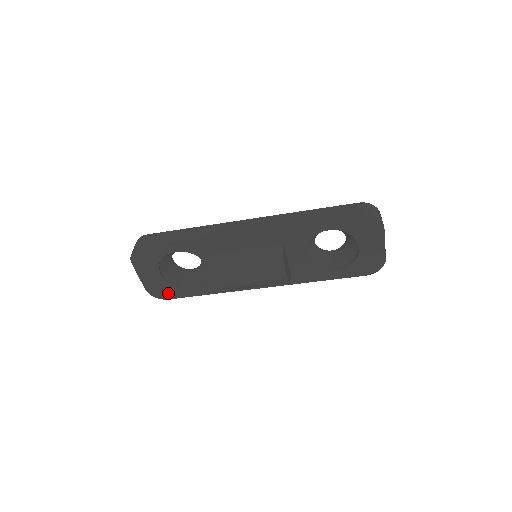
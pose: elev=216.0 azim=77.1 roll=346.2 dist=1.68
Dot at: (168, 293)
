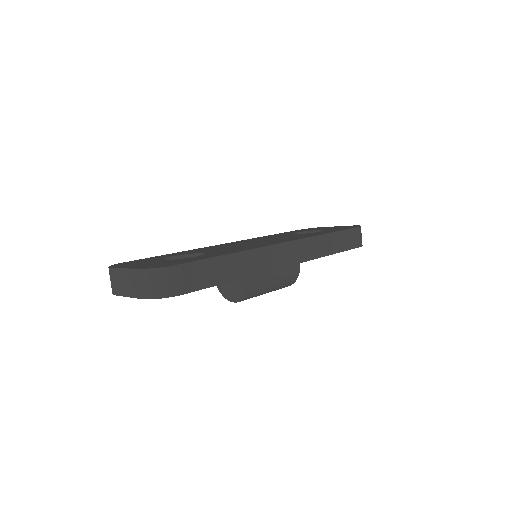
Dot at: occluded
